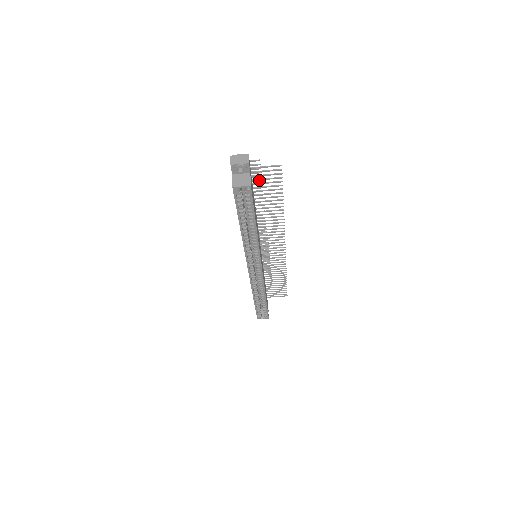
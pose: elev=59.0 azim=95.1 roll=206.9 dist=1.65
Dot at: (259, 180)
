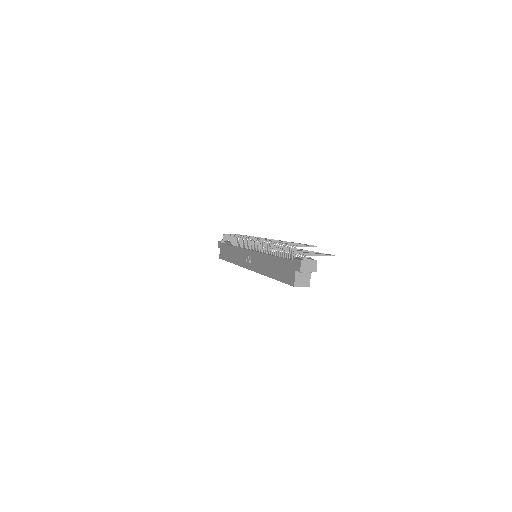
Dot at: occluded
